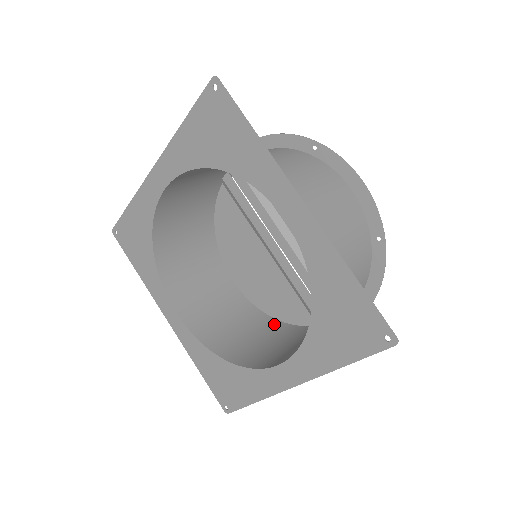
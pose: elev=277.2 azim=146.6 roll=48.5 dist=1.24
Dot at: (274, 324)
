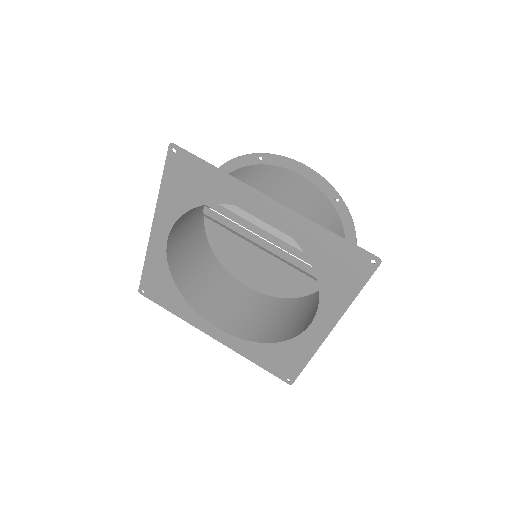
Dot at: (293, 302)
